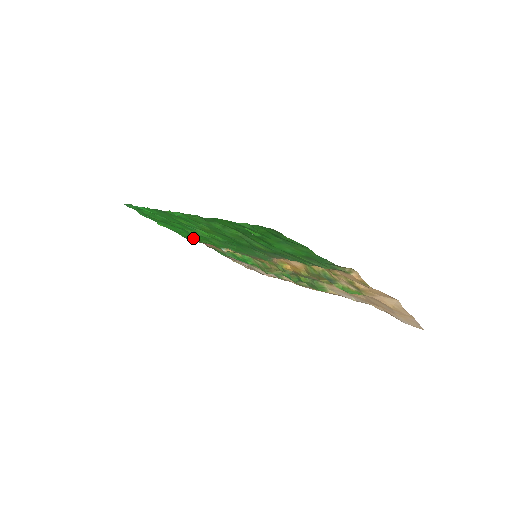
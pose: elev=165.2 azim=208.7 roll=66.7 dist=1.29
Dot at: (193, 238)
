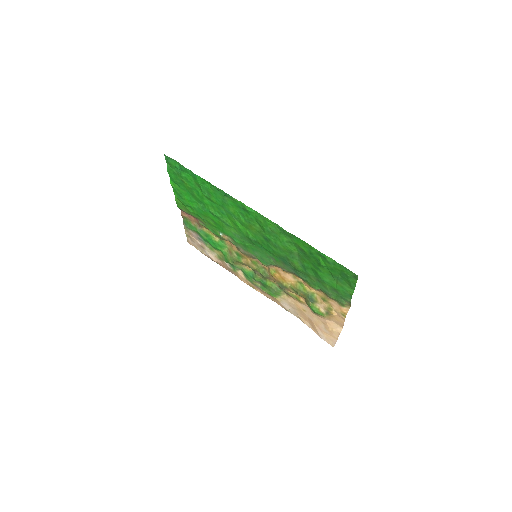
Dot at: (195, 210)
